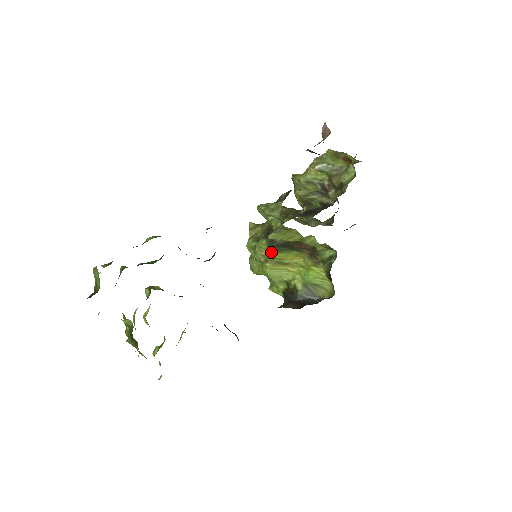
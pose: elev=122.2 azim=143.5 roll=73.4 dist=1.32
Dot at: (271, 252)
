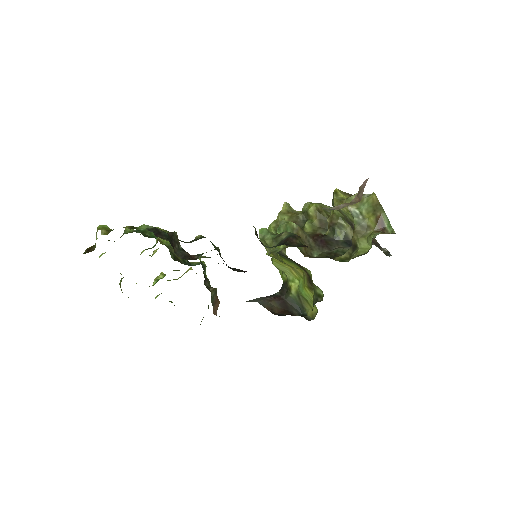
Dot at: occluded
